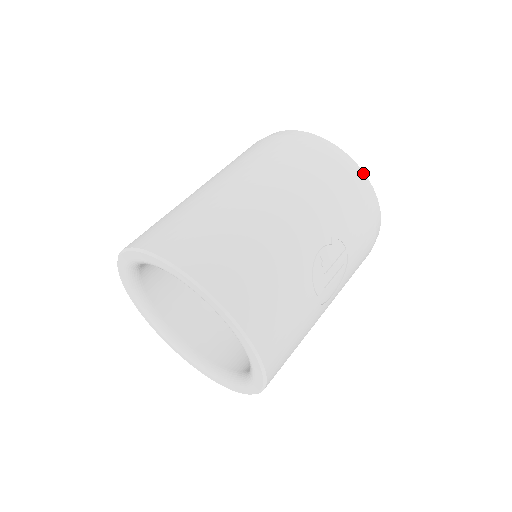
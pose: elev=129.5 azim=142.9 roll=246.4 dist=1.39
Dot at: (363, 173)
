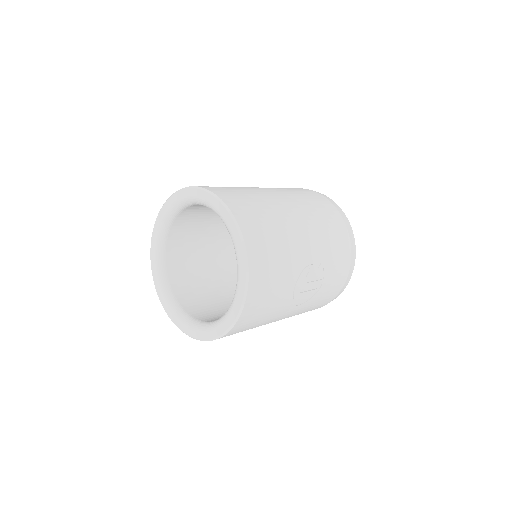
Dot at: occluded
